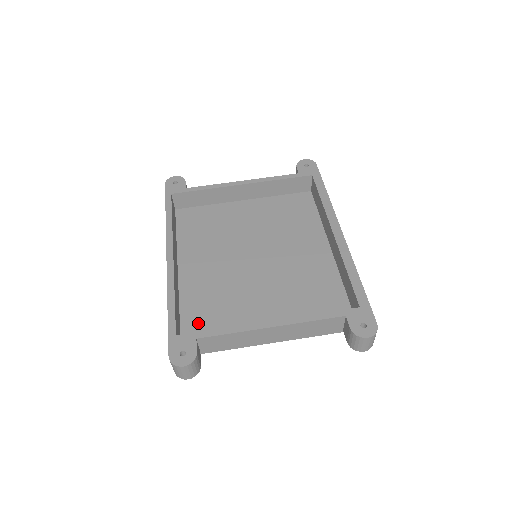
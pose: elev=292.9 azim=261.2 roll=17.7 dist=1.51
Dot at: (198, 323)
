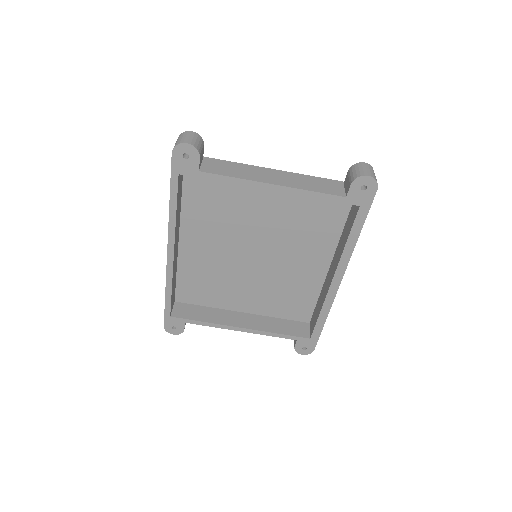
Dot at: (190, 289)
